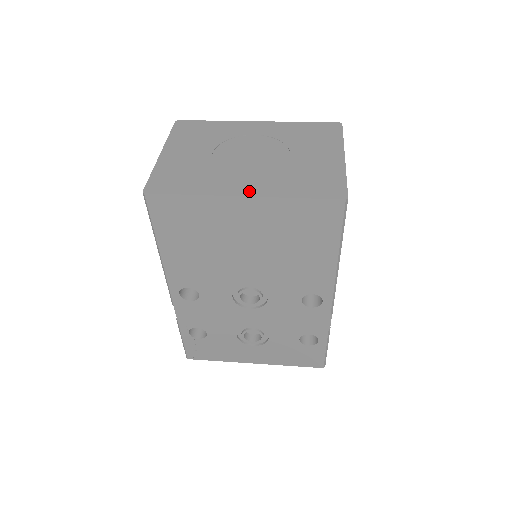
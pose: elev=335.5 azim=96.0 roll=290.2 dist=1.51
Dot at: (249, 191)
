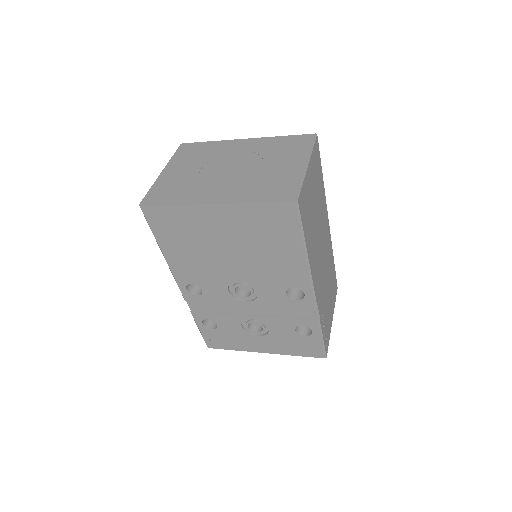
Dot at: (219, 199)
